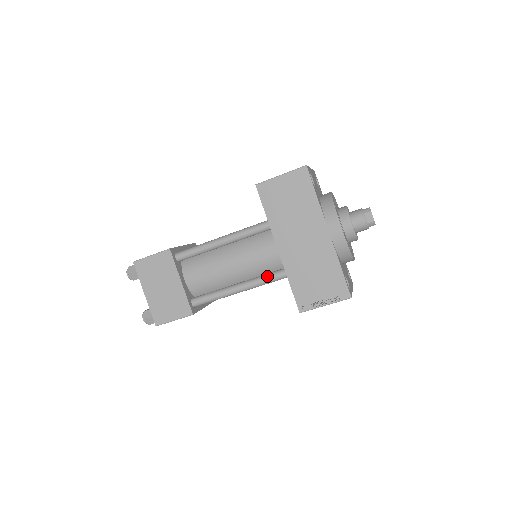
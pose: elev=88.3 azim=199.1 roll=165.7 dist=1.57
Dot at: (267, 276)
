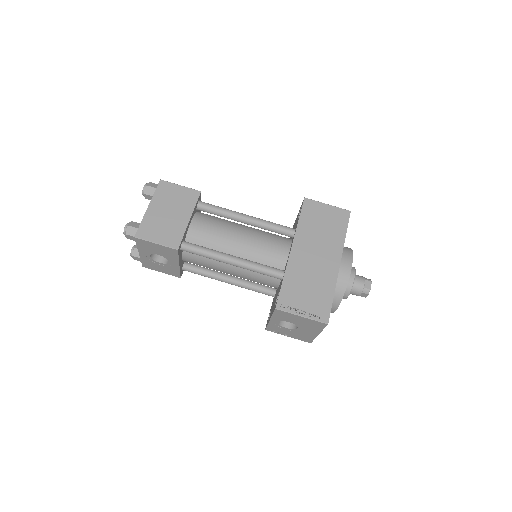
Dot at: (265, 265)
